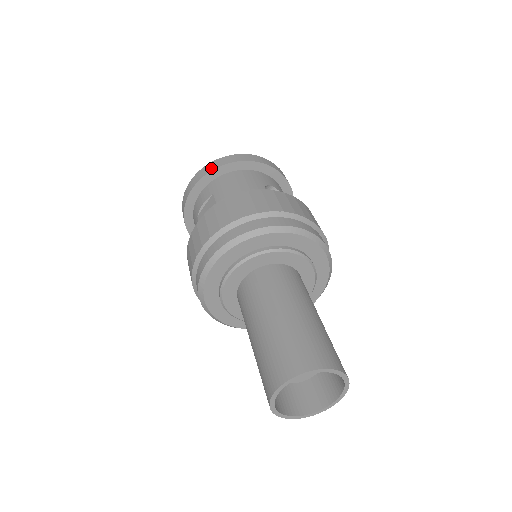
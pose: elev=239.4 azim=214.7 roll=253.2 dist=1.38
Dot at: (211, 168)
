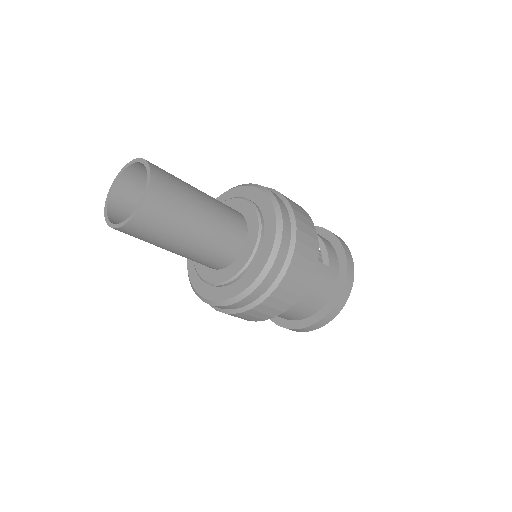
Dot at: occluded
